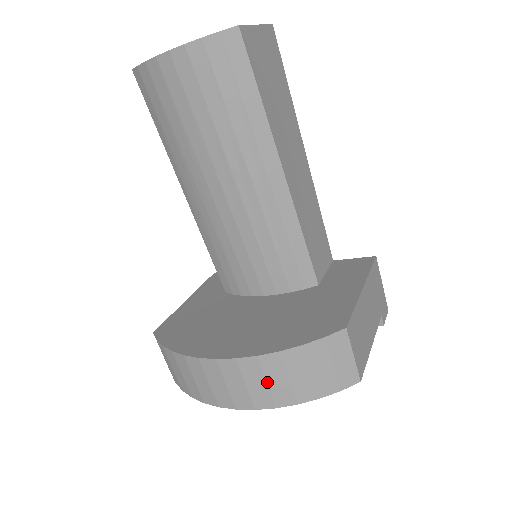
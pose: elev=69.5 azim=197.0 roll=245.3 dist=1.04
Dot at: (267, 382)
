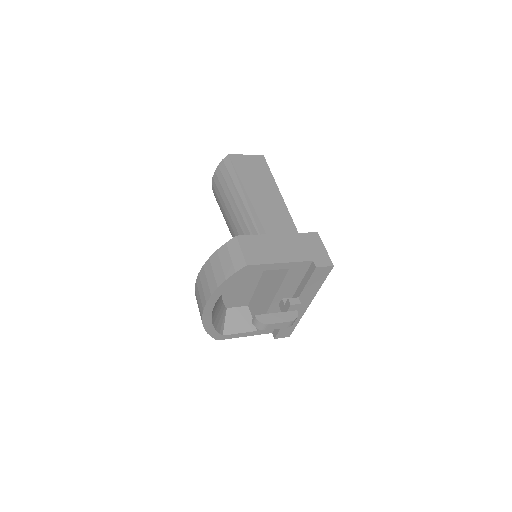
Dot at: (207, 280)
